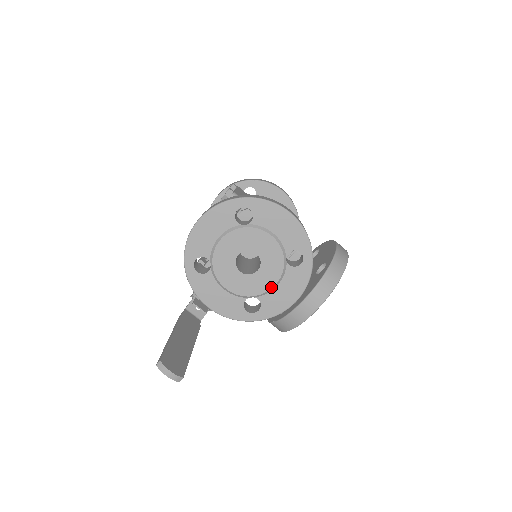
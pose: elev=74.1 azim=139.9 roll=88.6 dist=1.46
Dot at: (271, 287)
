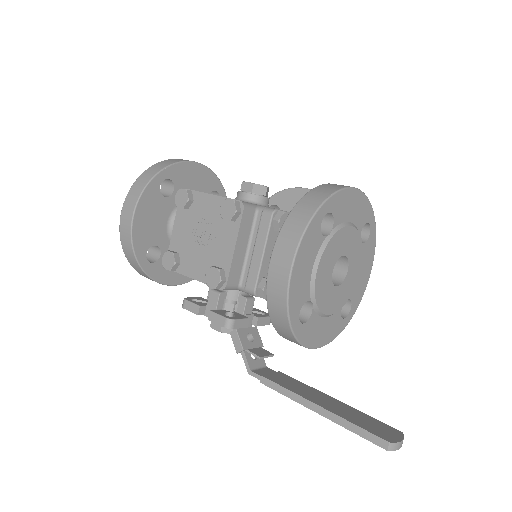
Dot at: occluded
